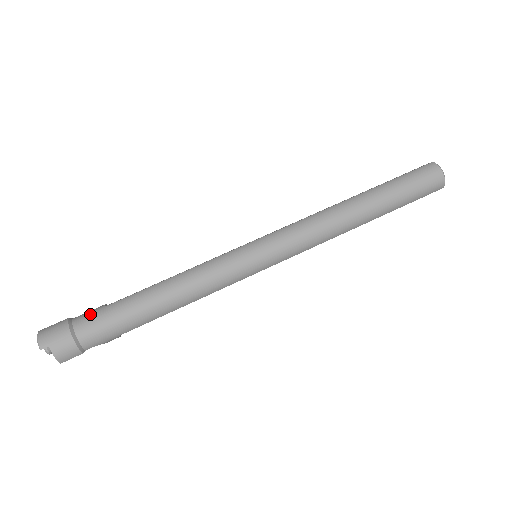
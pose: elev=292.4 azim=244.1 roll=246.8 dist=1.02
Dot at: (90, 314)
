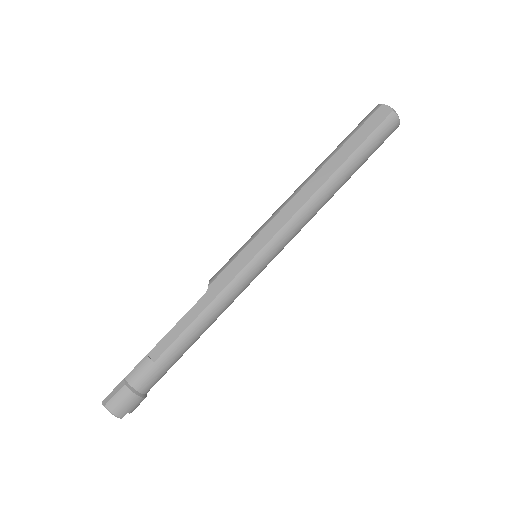
Dot at: (145, 375)
